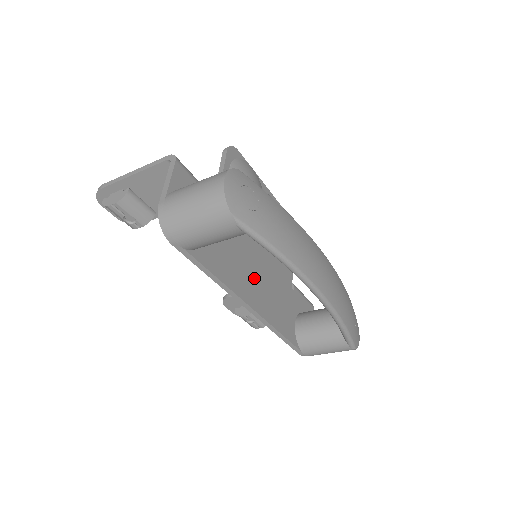
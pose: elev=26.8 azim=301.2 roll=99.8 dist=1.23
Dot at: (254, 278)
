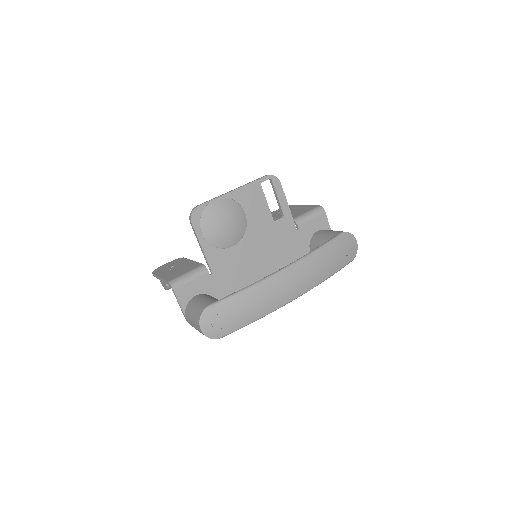
Dot at: (262, 271)
